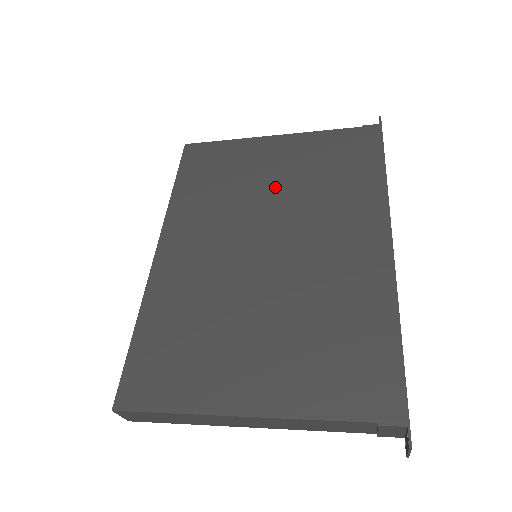
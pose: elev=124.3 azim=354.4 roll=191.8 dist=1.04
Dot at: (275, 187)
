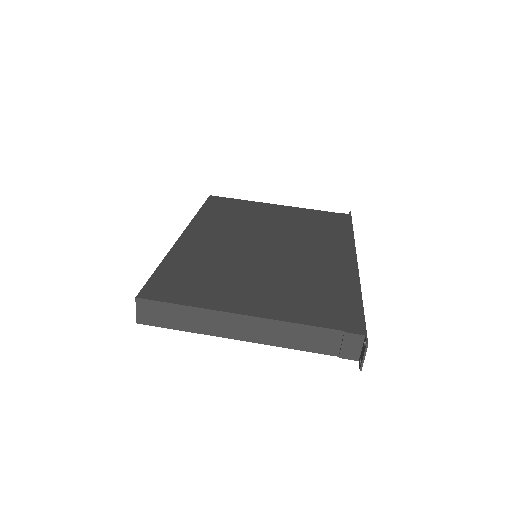
Dot at: (276, 224)
